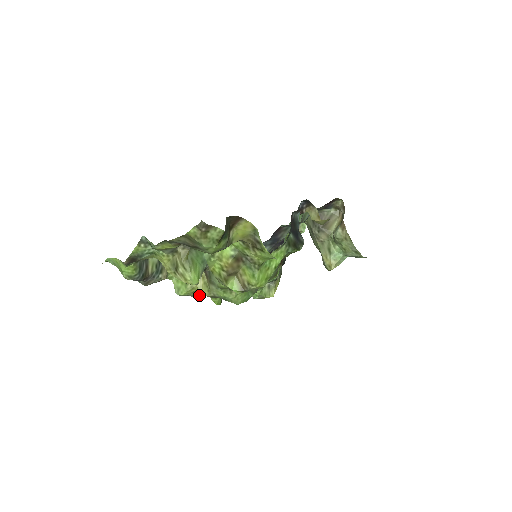
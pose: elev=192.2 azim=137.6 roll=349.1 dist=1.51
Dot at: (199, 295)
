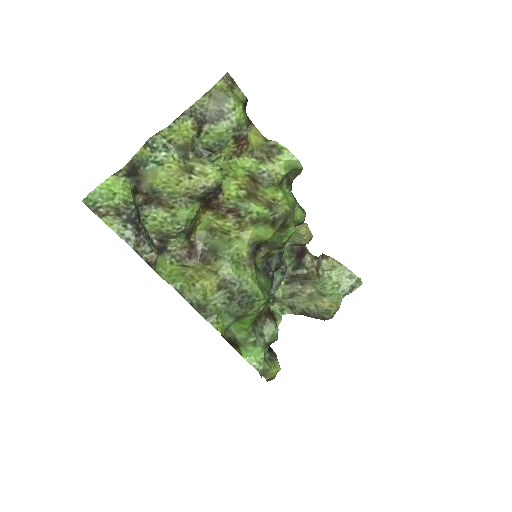
Dot at: (202, 286)
